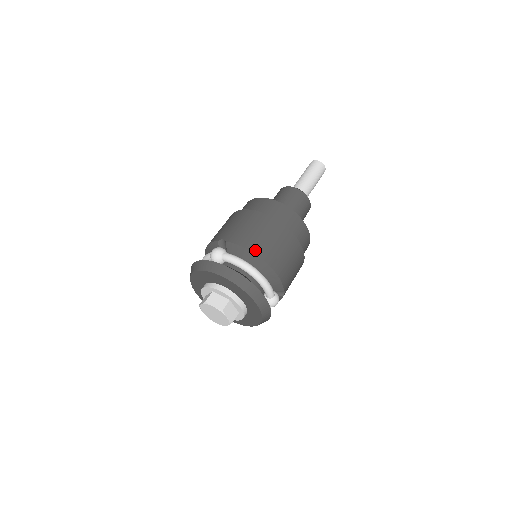
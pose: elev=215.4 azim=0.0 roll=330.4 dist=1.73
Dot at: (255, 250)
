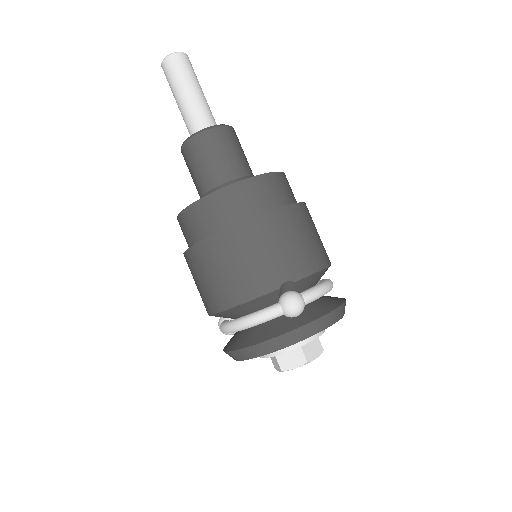
Dot at: (324, 263)
